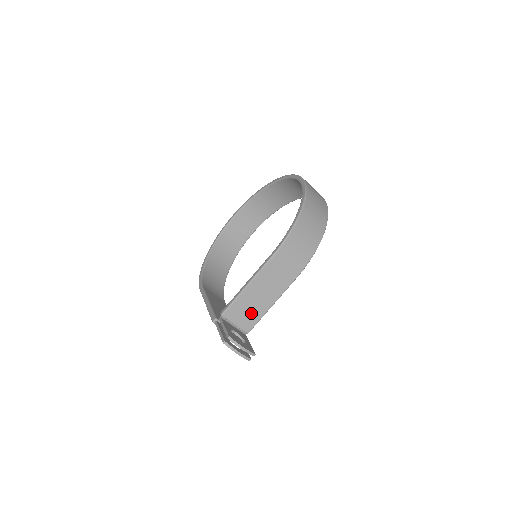
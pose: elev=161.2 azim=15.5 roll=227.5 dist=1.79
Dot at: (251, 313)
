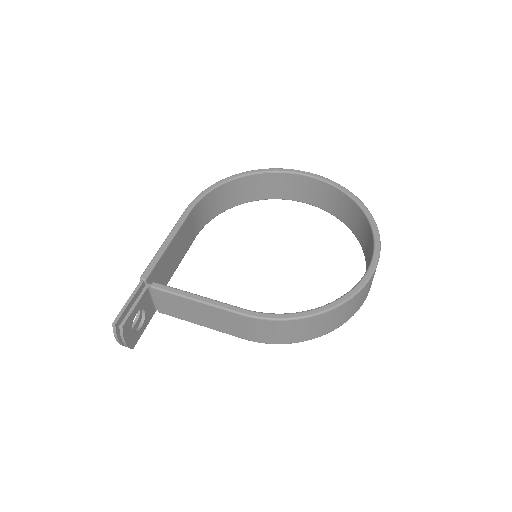
Dot at: (177, 310)
